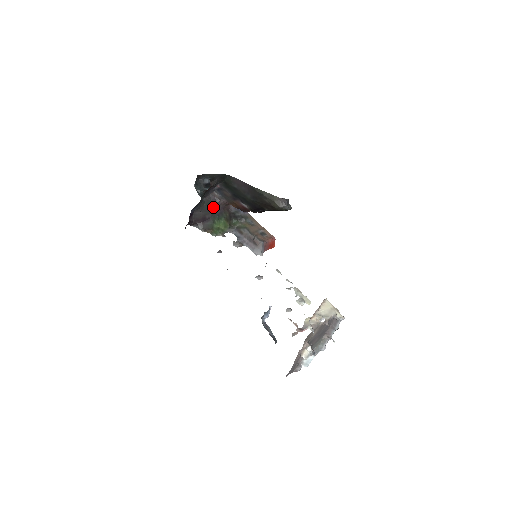
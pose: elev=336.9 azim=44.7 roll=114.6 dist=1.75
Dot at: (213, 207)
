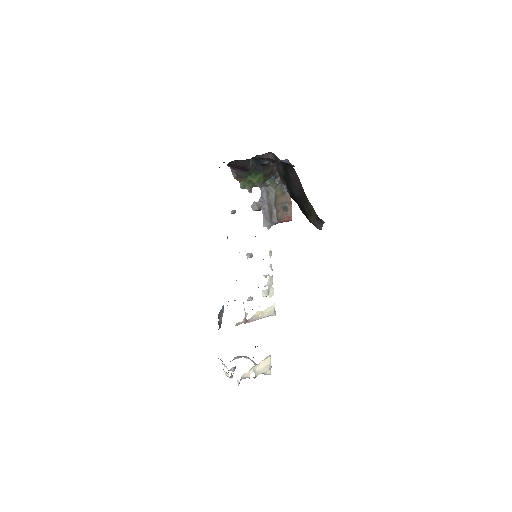
Dot at: occluded
